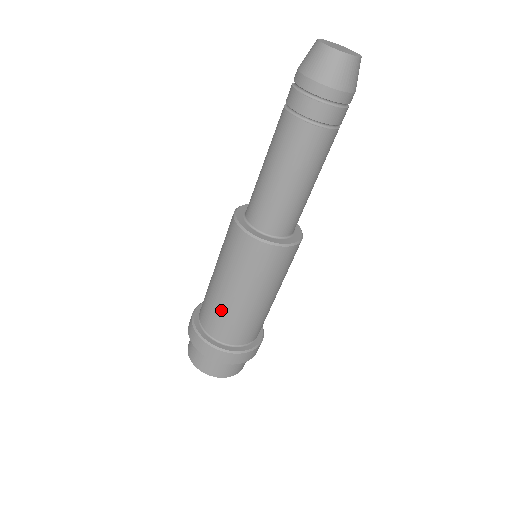
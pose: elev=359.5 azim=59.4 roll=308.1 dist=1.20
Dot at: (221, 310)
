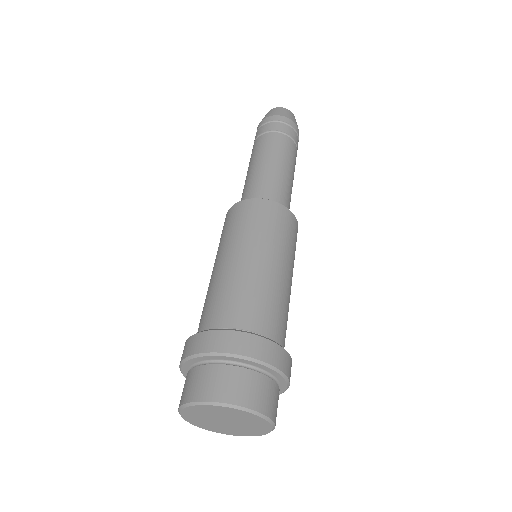
Dot at: (246, 285)
